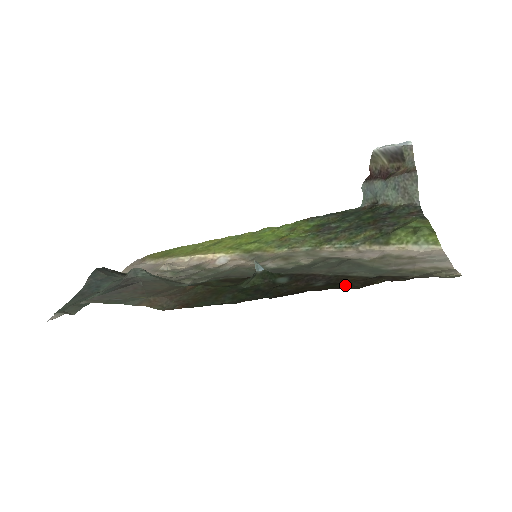
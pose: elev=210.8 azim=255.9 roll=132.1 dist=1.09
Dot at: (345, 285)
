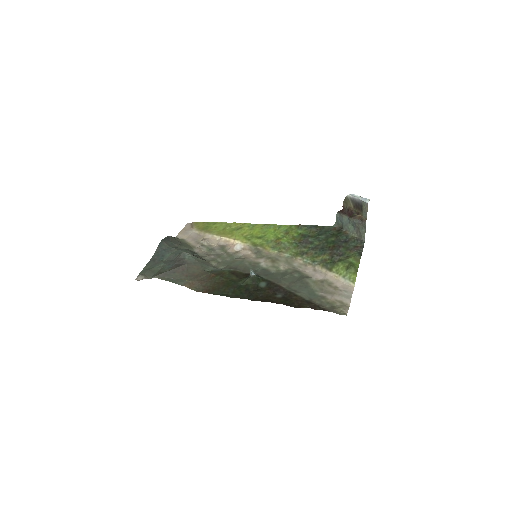
Dot at: (290, 302)
